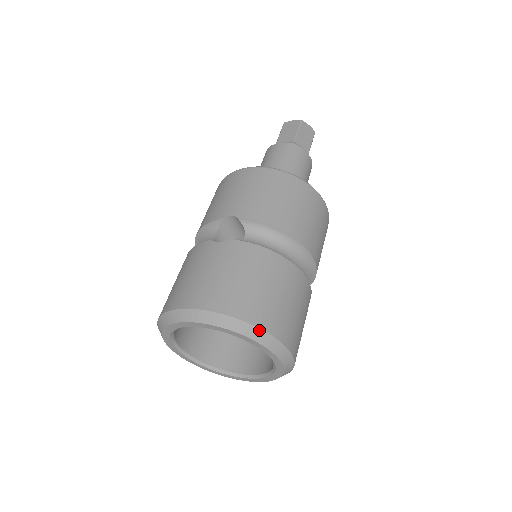
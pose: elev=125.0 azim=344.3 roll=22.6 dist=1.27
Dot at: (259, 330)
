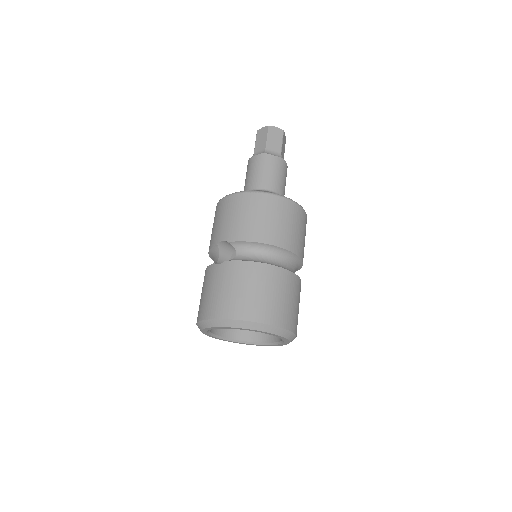
Dot at: (256, 323)
